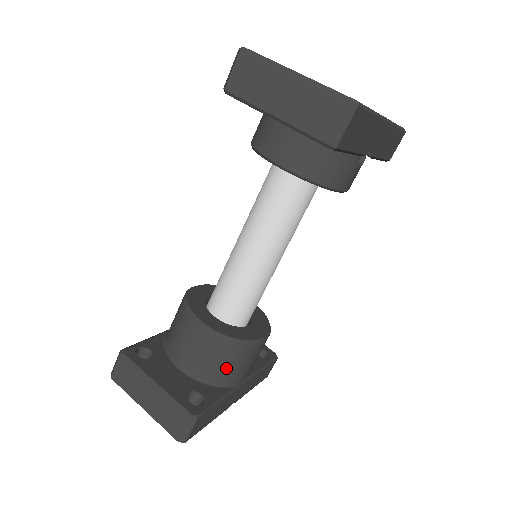
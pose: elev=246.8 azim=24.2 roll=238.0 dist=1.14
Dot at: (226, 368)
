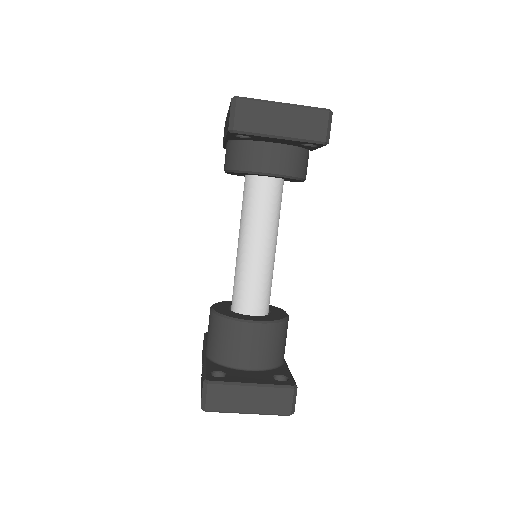
Dot at: (280, 348)
